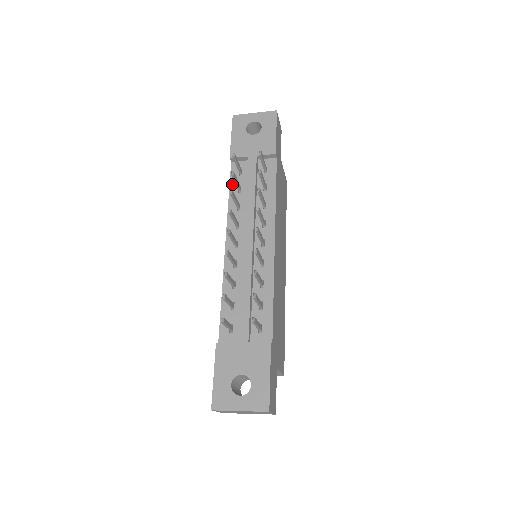
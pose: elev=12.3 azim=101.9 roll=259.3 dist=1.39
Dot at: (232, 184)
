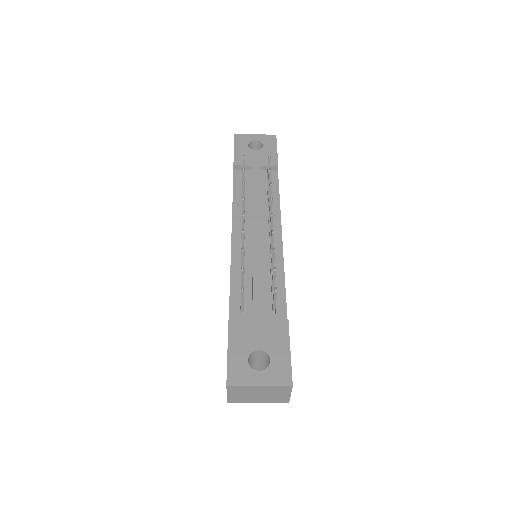
Dot at: (236, 187)
